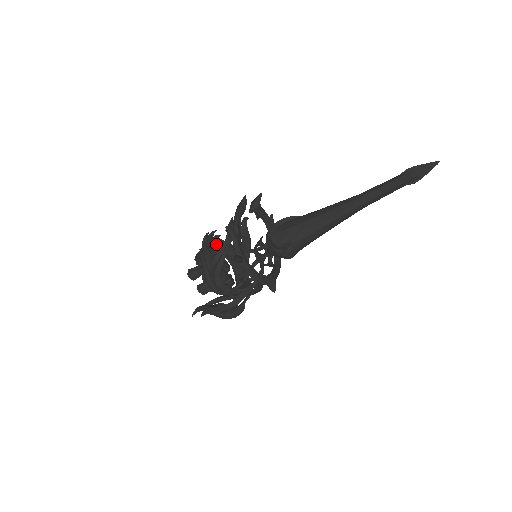
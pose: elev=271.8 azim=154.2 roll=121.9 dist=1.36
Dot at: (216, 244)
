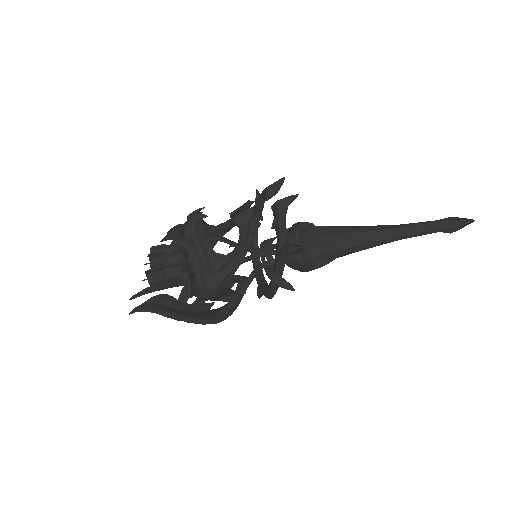
Dot at: occluded
